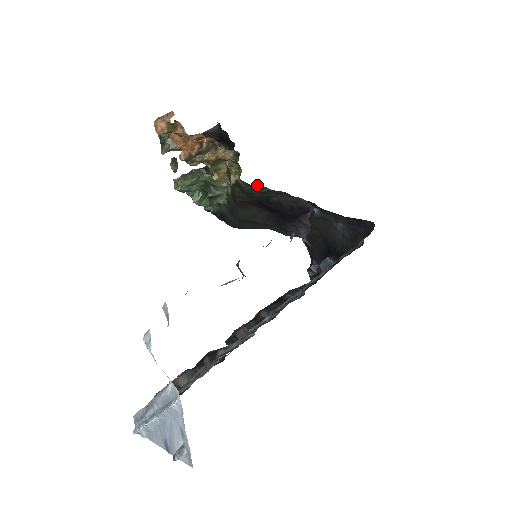
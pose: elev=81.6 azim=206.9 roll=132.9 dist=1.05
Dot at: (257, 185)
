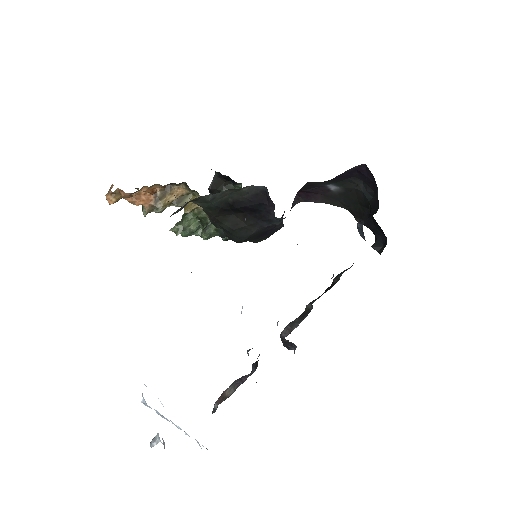
Dot at: (198, 198)
